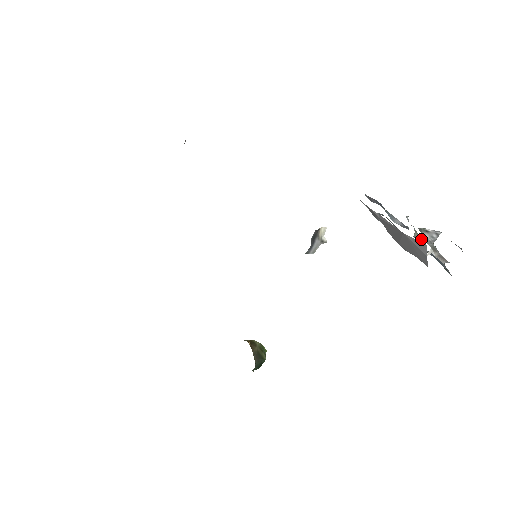
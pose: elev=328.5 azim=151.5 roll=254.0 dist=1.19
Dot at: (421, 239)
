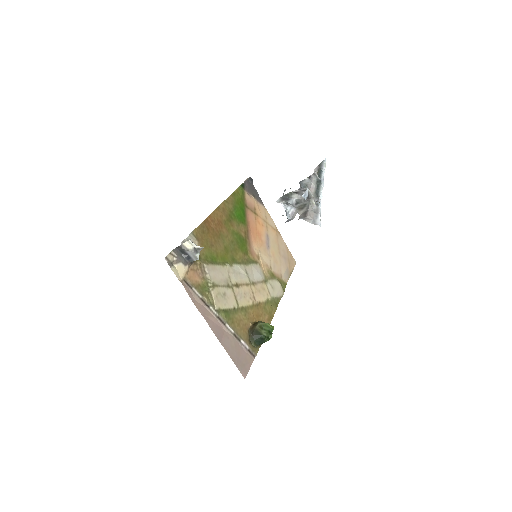
Dot at: occluded
